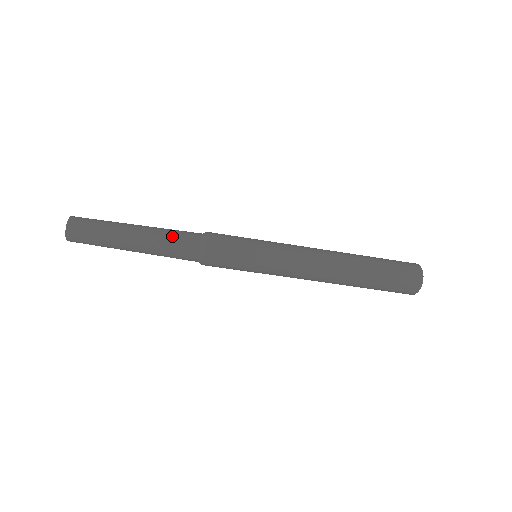
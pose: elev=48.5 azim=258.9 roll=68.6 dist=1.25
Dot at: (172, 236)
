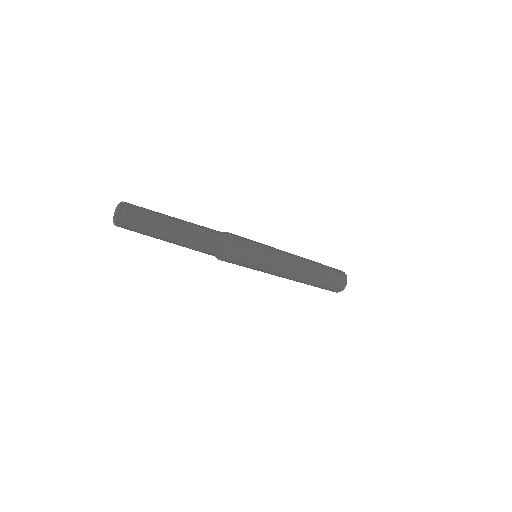
Dot at: (204, 248)
